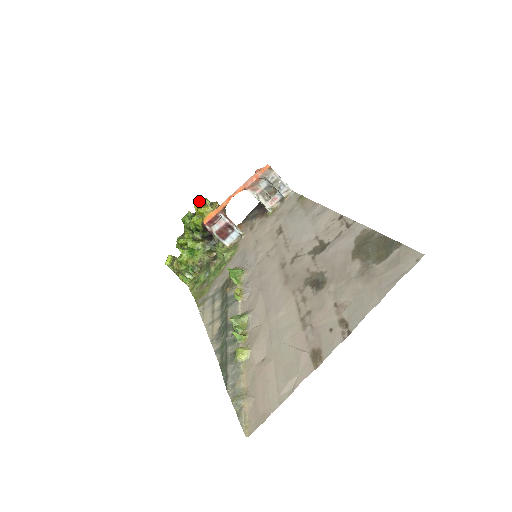
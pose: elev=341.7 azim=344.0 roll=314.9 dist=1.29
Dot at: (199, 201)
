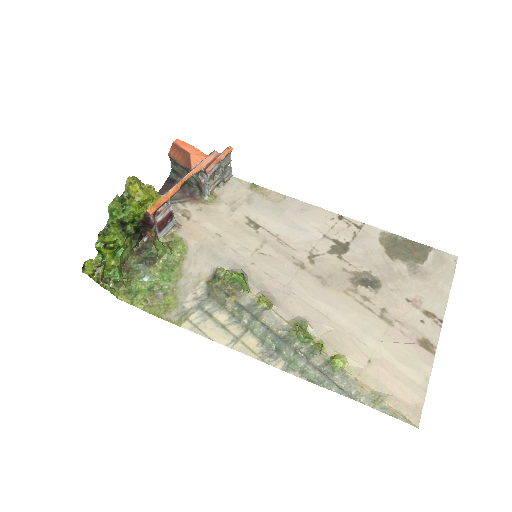
Dot at: (137, 182)
